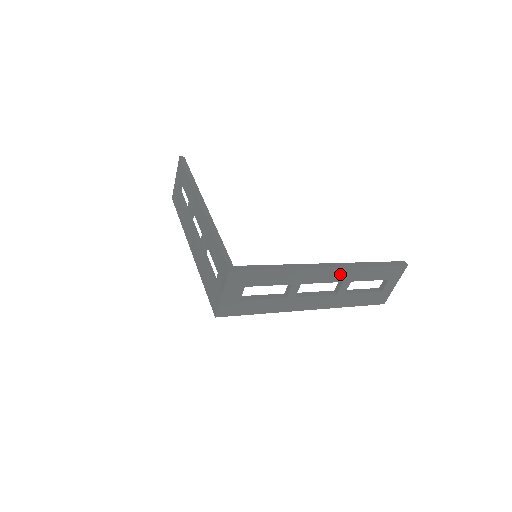
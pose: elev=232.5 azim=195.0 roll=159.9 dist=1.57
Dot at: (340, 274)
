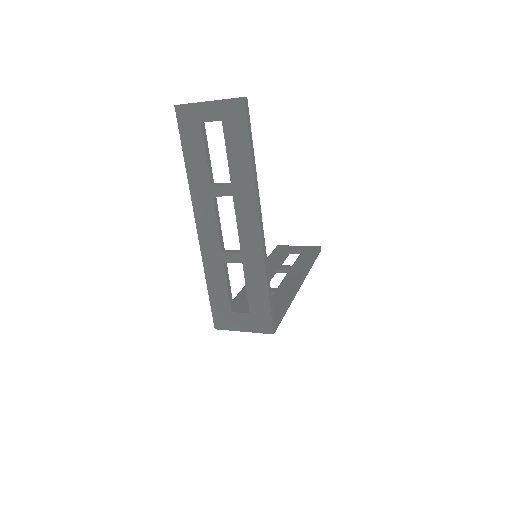
Dot at: occluded
